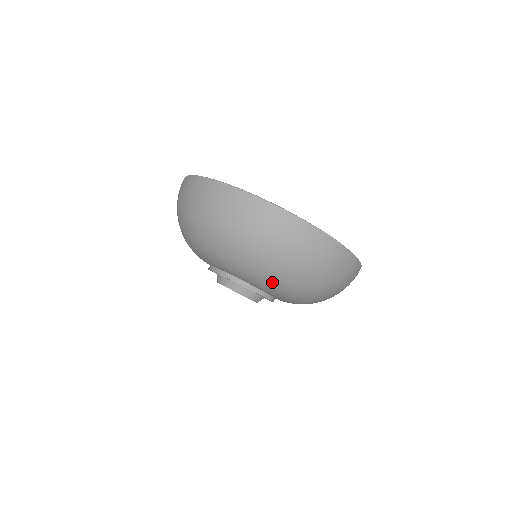
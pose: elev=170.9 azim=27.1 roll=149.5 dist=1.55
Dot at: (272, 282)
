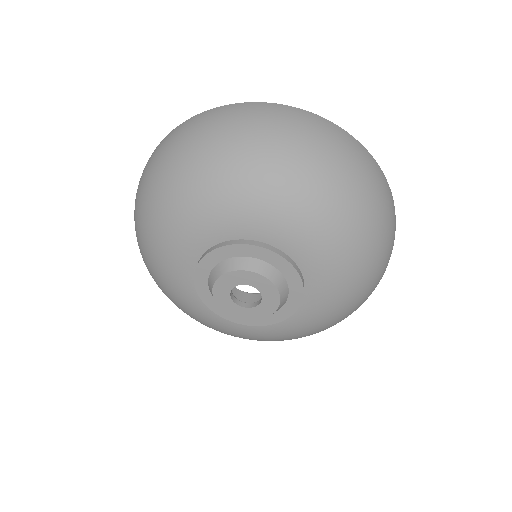
Dot at: (251, 188)
